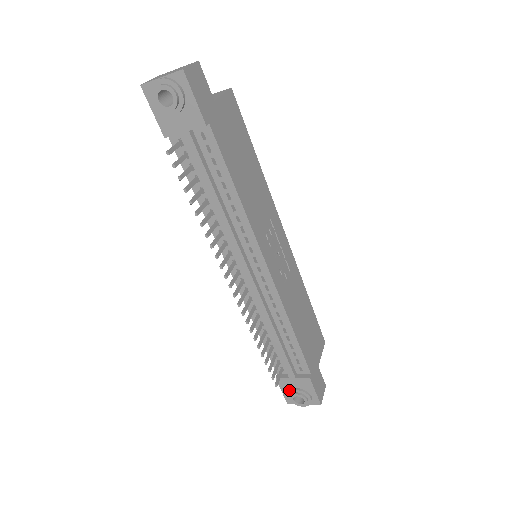
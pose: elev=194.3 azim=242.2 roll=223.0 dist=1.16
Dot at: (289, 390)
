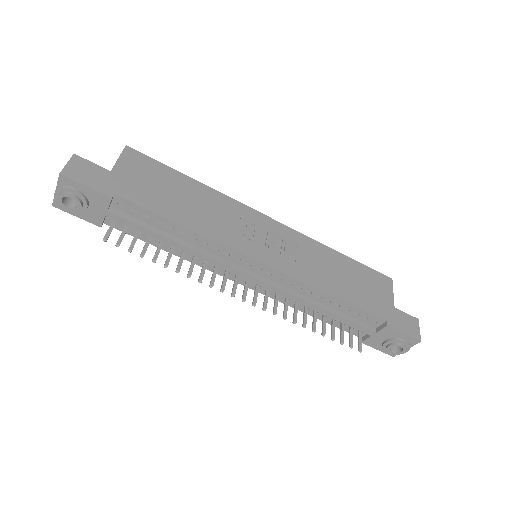
Dot at: (381, 346)
